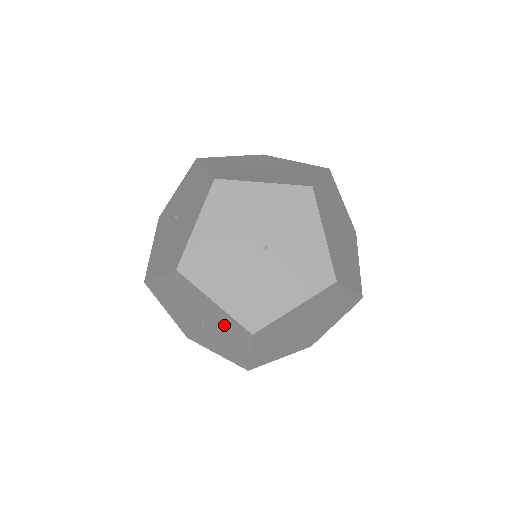
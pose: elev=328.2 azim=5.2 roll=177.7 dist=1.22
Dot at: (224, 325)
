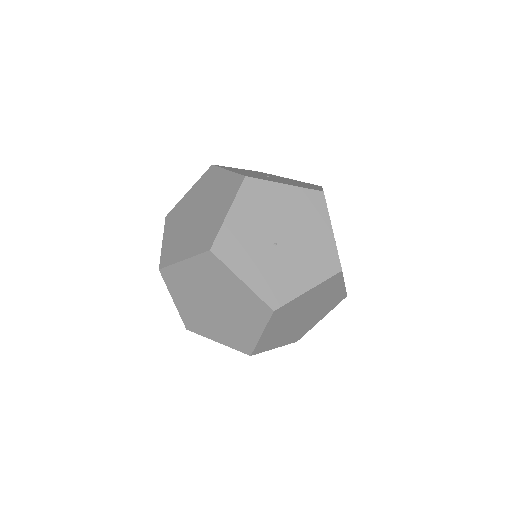
Dot at: (314, 253)
